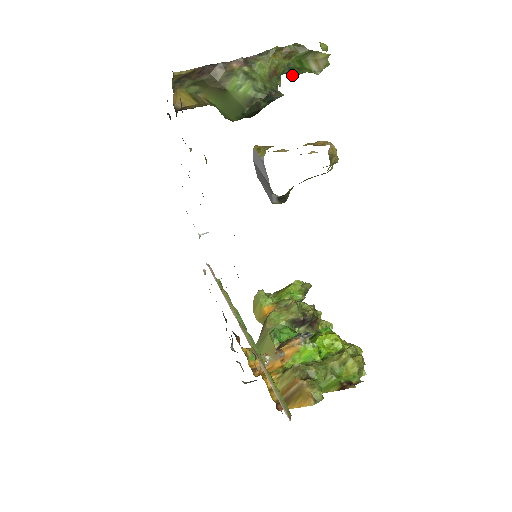
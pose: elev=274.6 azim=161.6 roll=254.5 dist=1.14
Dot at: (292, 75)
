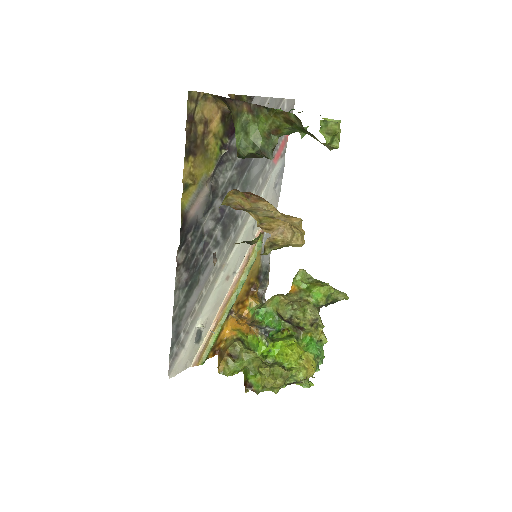
Dot at: occluded
